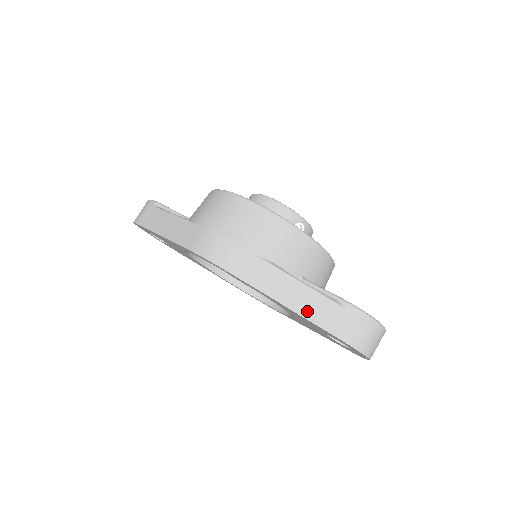
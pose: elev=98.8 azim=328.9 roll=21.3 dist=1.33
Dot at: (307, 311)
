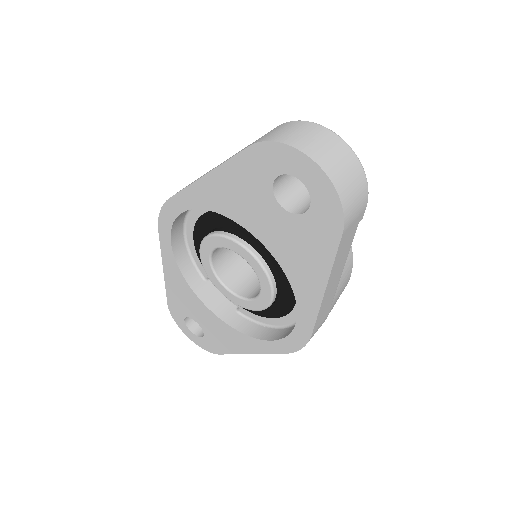
Dot at: occluded
